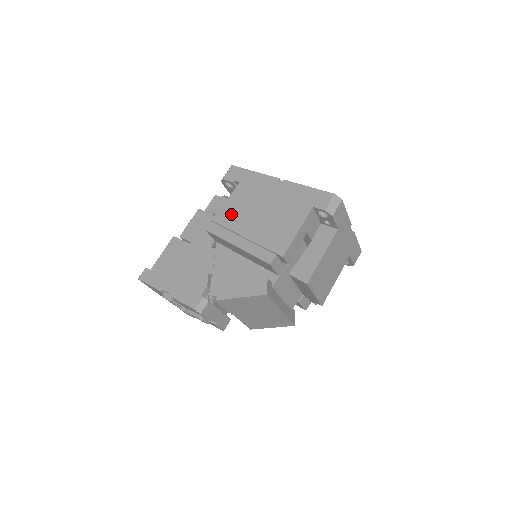
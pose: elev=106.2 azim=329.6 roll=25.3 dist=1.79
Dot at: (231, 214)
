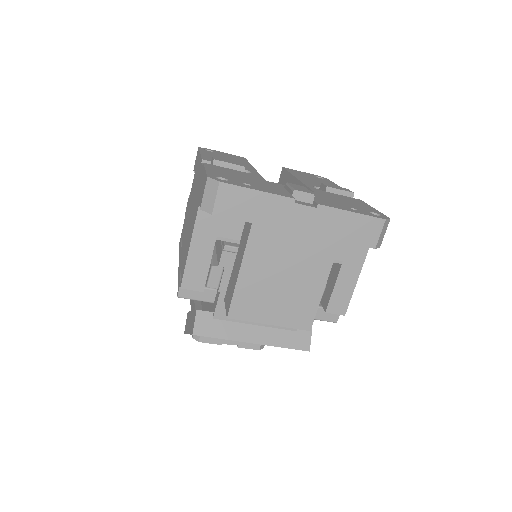
Dot at: (185, 221)
